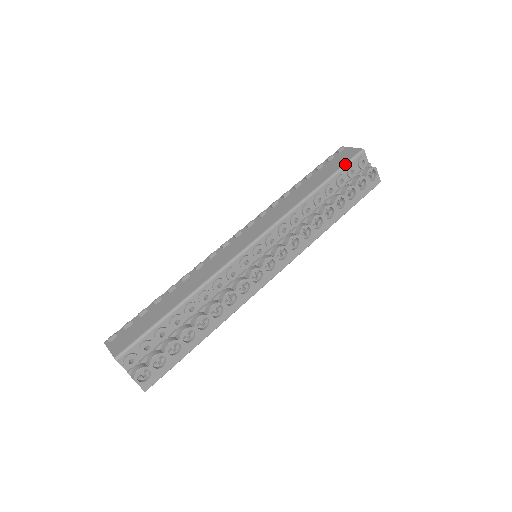
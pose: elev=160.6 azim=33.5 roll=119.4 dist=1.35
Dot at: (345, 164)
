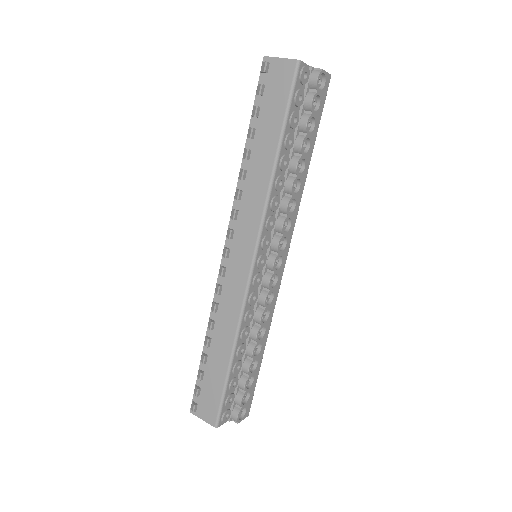
Dot at: (289, 99)
